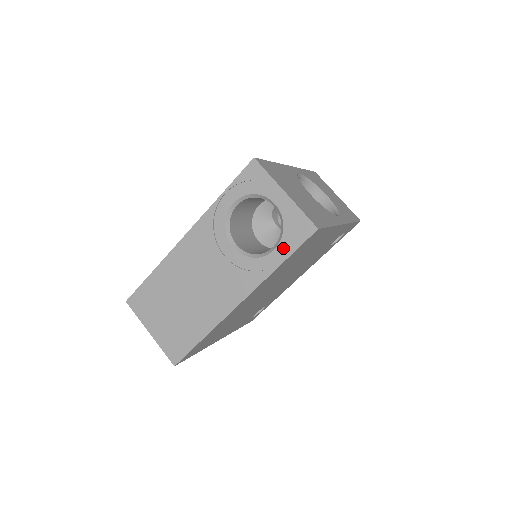
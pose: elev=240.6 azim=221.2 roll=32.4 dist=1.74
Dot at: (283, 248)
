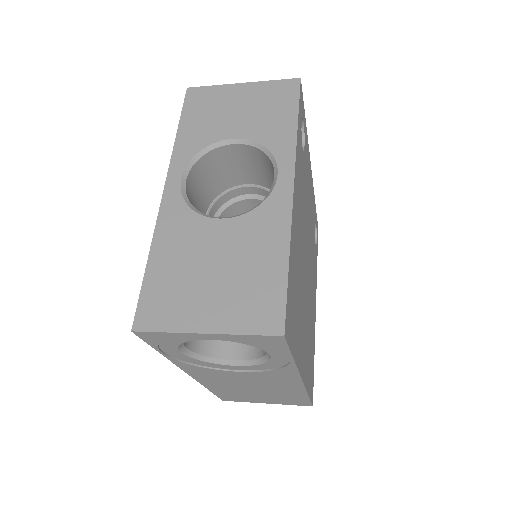
Dot at: (276, 353)
